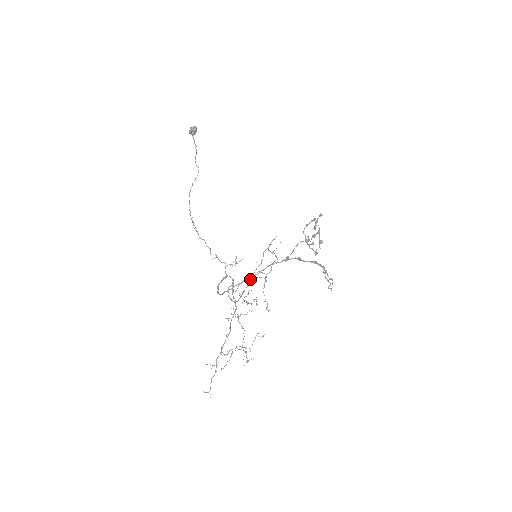
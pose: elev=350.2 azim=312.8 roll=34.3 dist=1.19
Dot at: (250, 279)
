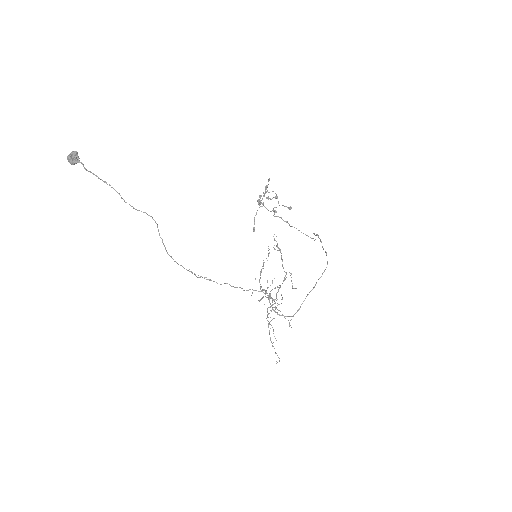
Dot at: (260, 275)
